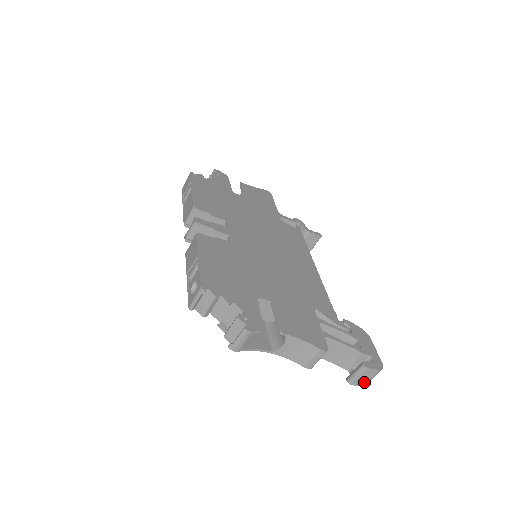
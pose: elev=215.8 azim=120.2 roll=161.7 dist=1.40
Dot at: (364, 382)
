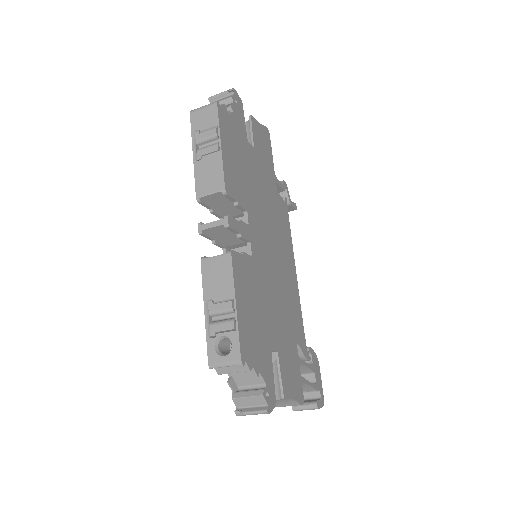
Dot at: occluded
